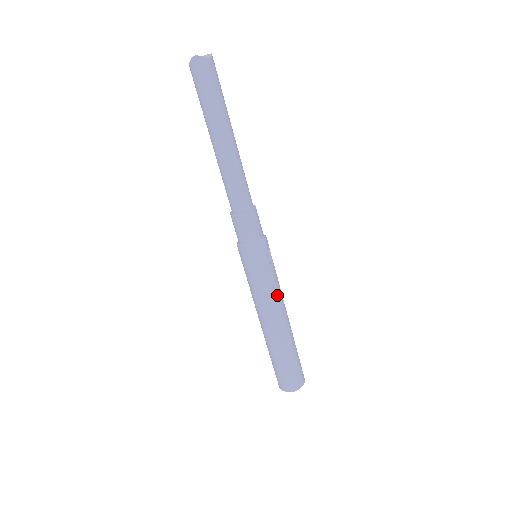
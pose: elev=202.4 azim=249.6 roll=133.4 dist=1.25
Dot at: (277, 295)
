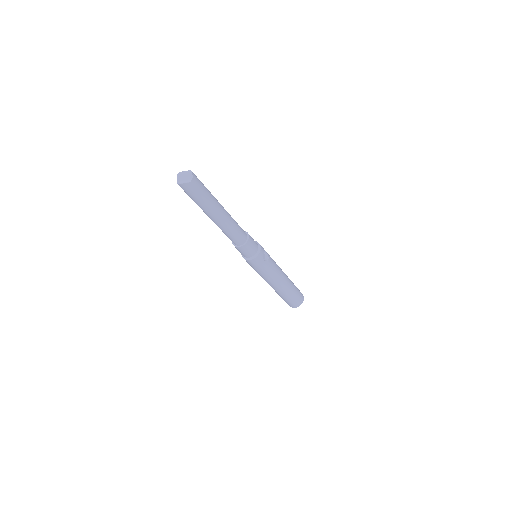
Dot at: (275, 273)
